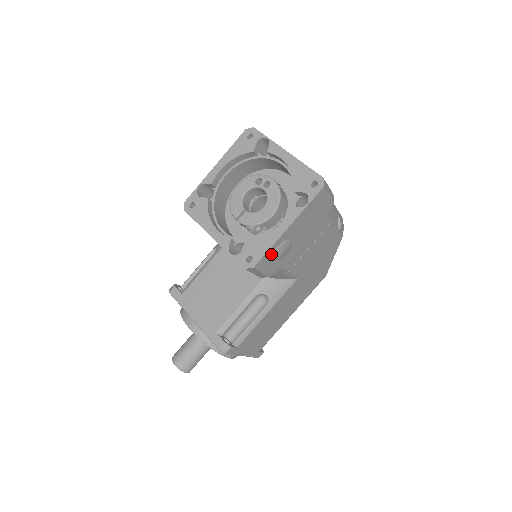
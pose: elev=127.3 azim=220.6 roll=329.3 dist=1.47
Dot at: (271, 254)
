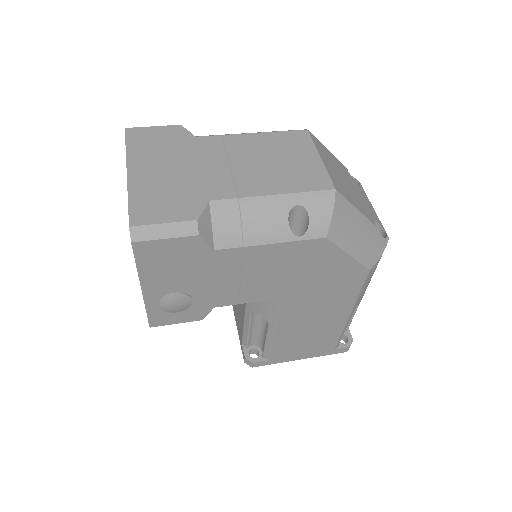
Dot at: (161, 311)
